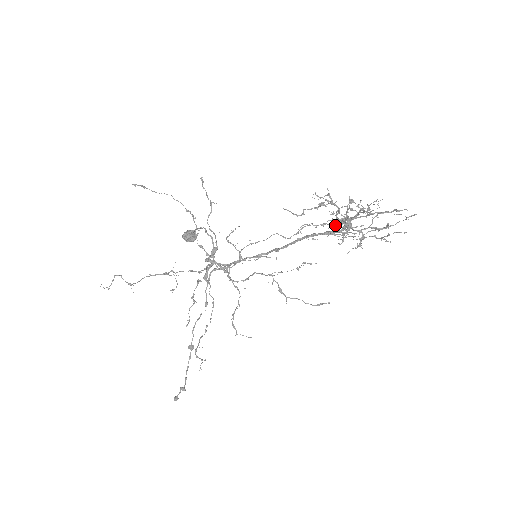
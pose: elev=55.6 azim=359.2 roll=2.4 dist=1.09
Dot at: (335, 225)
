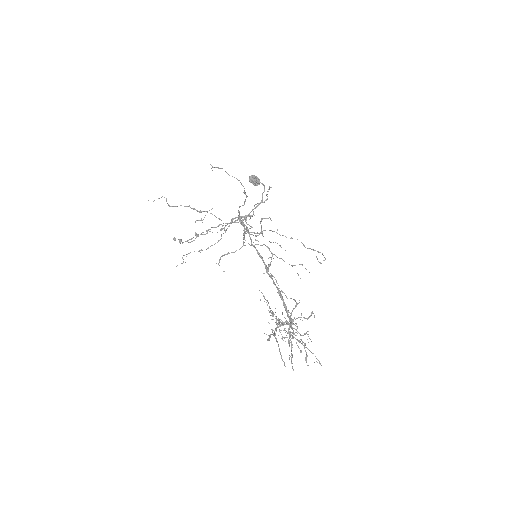
Dot at: occluded
